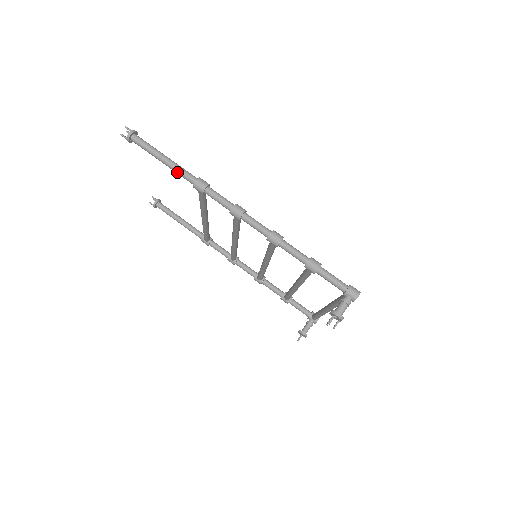
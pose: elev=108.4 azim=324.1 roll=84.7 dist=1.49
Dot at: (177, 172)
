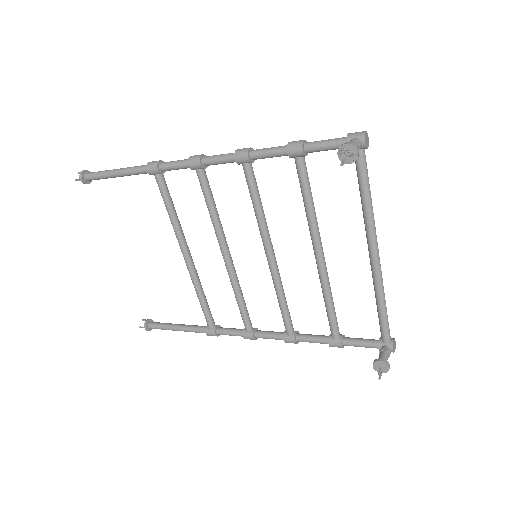
Dot at: (130, 171)
